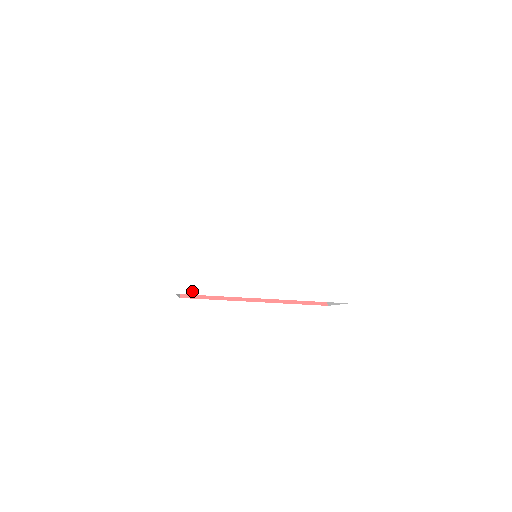
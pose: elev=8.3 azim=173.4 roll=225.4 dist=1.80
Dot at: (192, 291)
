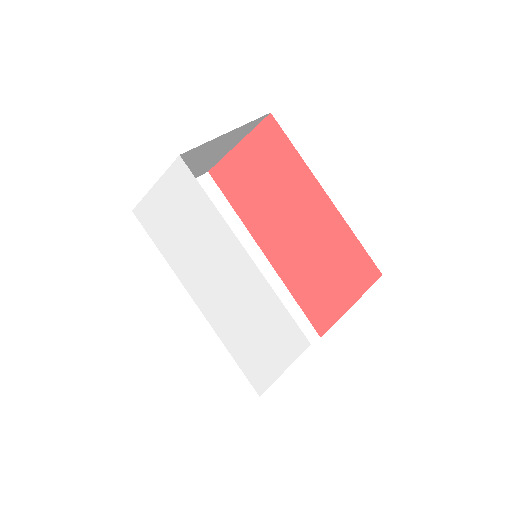
Dot at: (145, 227)
